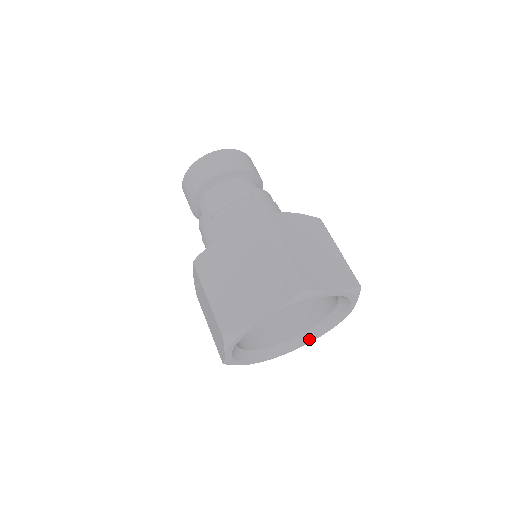
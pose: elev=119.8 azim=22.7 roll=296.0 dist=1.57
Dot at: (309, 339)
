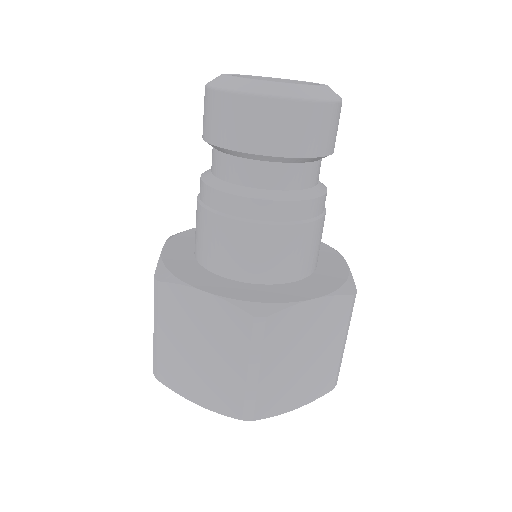
Dot at: occluded
